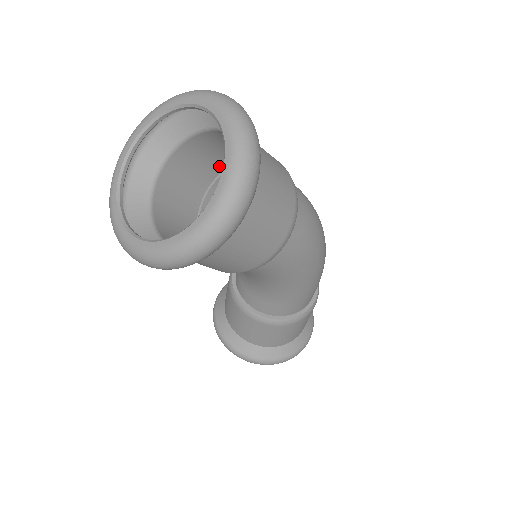
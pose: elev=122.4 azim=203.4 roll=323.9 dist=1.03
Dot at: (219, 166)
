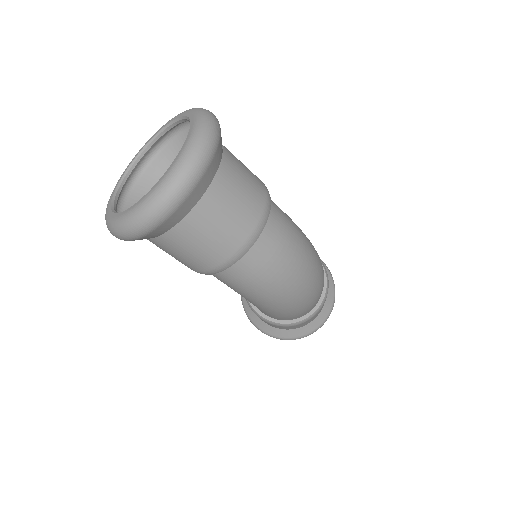
Dot at: occluded
